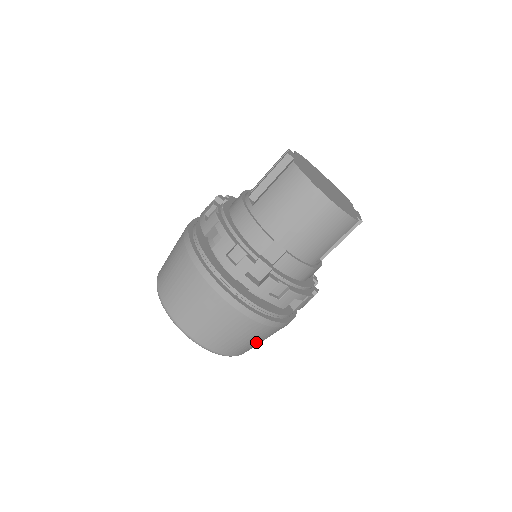
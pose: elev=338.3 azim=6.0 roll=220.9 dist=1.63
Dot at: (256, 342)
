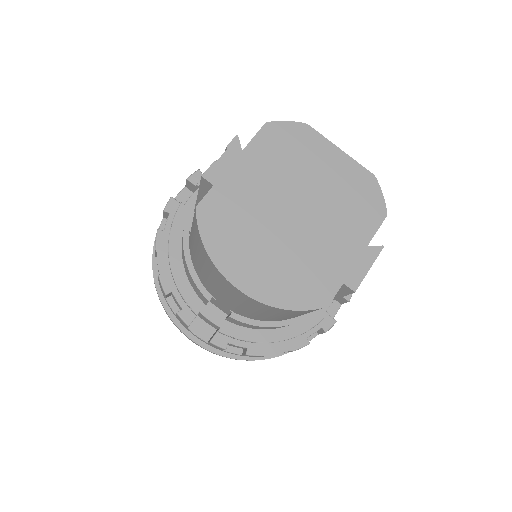
Dot at: occluded
